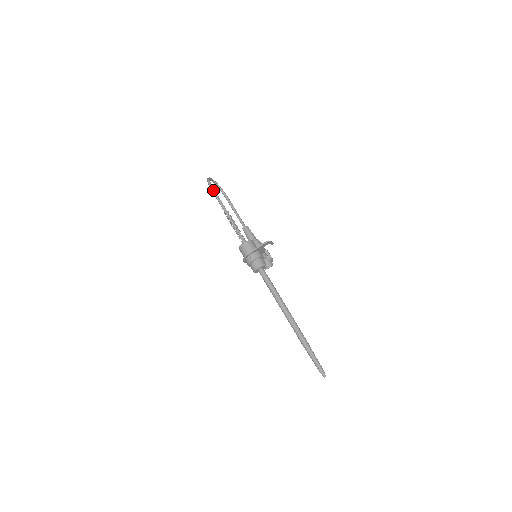
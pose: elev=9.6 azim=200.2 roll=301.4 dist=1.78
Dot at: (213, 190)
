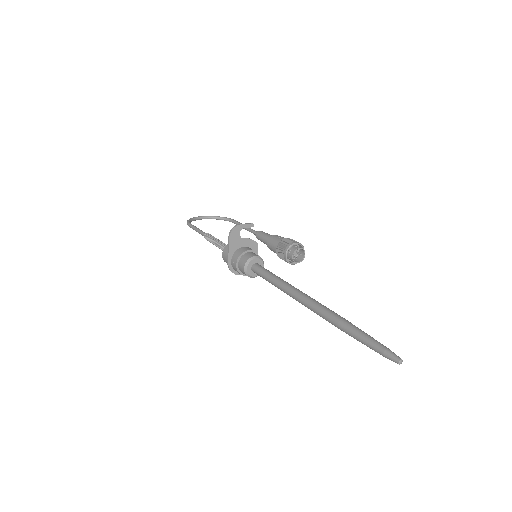
Dot at: (190, 226)
